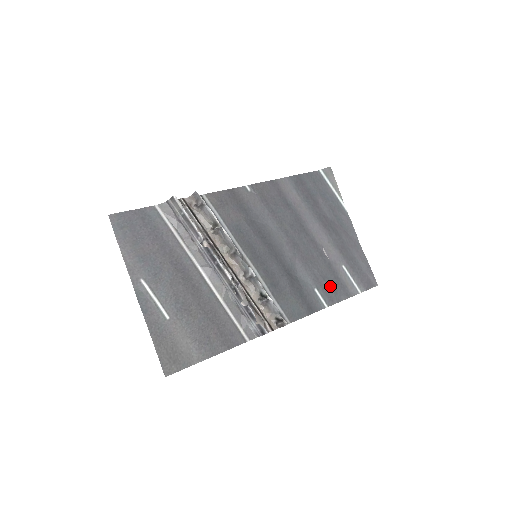
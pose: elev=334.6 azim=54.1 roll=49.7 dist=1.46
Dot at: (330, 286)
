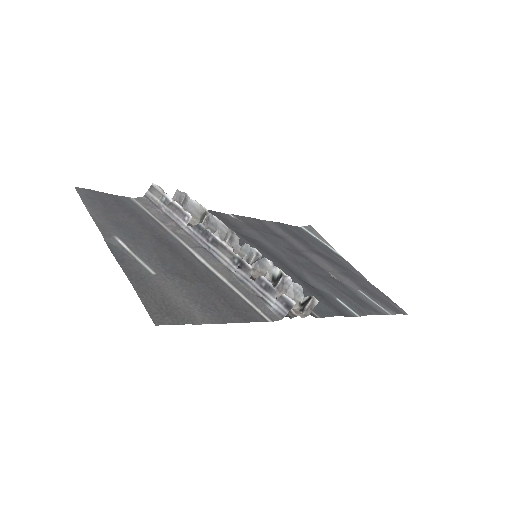
Dot at: (353, 300)
